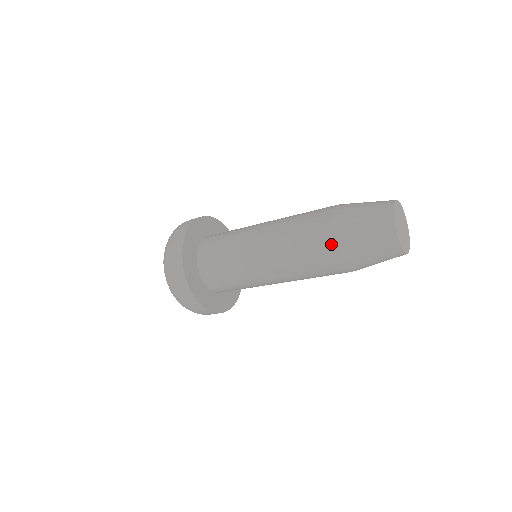
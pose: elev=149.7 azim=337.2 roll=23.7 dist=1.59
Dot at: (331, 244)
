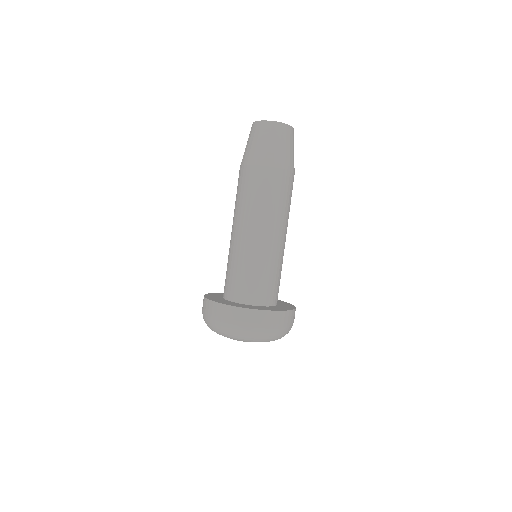
Dot at: occluded
